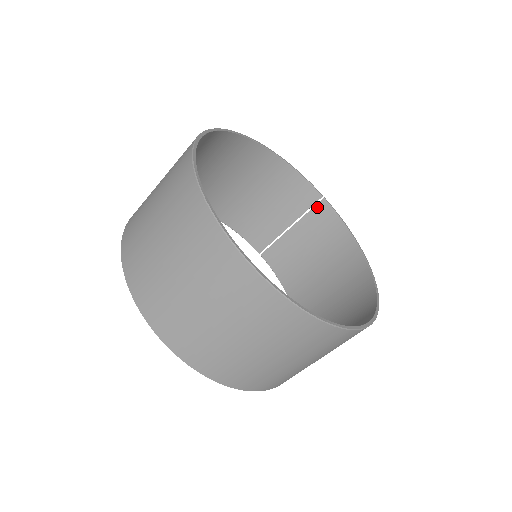
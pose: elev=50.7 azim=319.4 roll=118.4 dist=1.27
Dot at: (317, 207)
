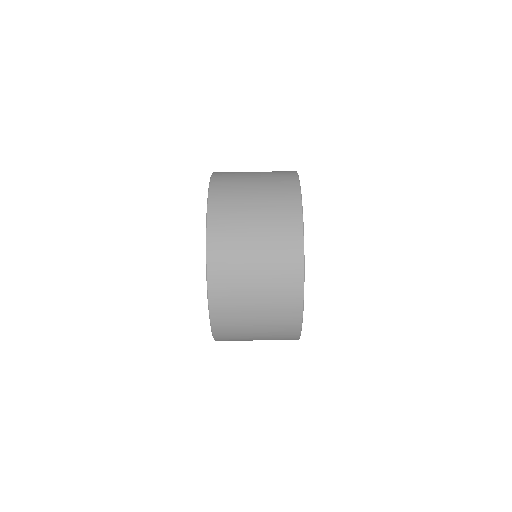
Dot at: occluded
